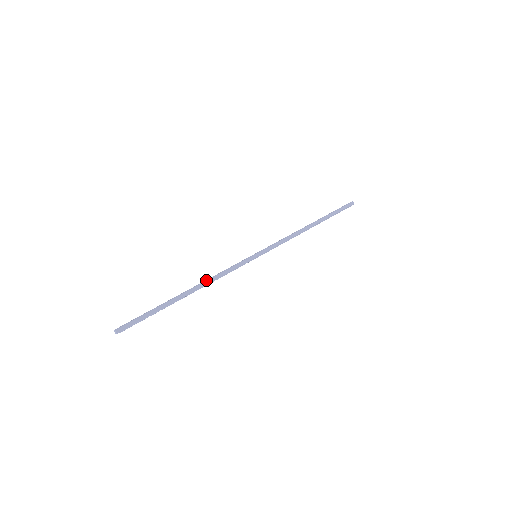
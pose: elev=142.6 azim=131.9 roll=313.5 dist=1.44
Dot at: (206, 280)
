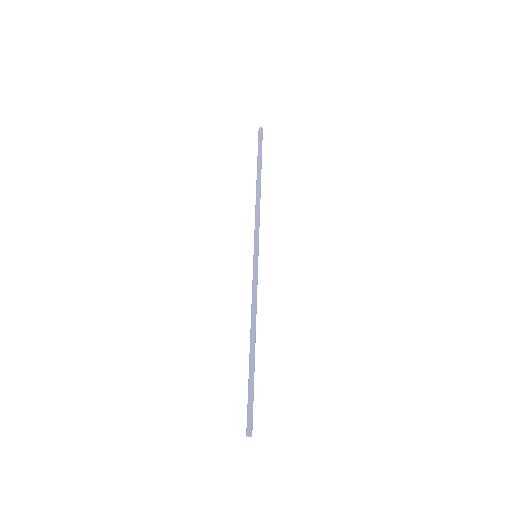
Dot at: (255, 319)
